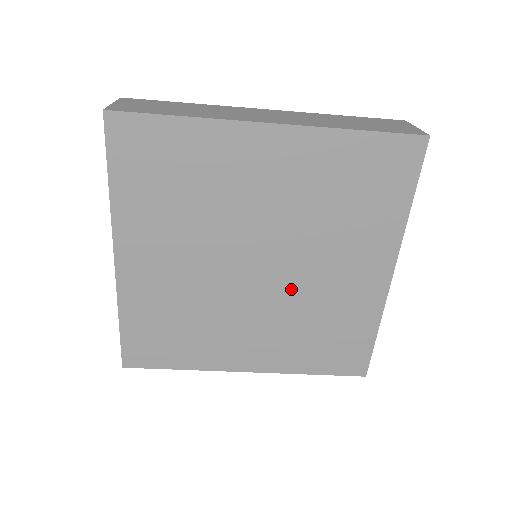
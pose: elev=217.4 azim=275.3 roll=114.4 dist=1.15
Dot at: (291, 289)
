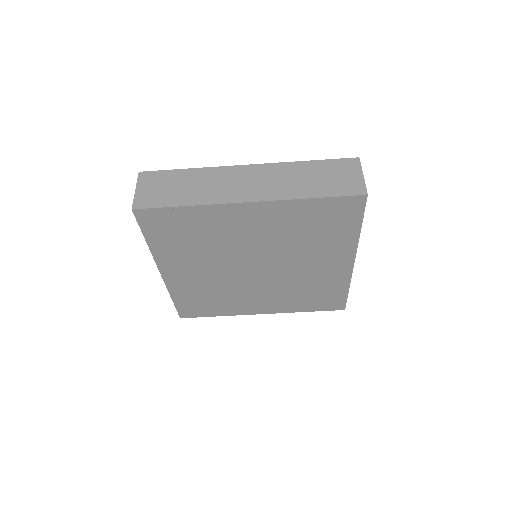
Dot at: (283, 276)
